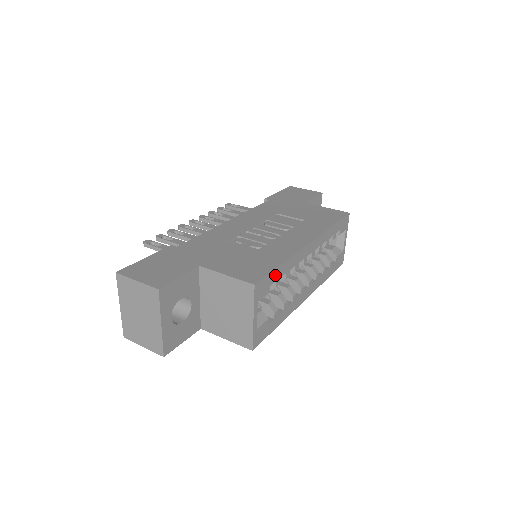
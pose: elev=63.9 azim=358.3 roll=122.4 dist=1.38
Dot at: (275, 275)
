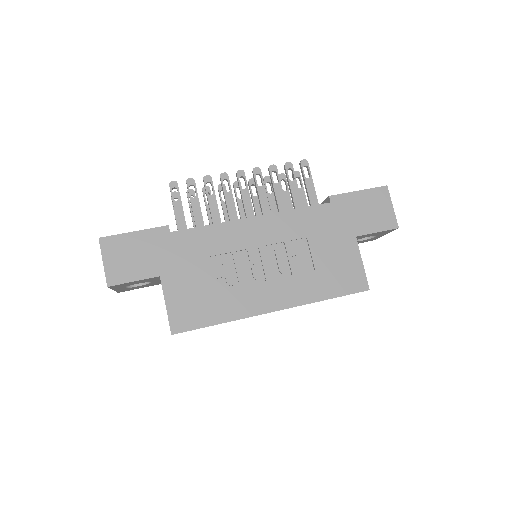
Dot at: occluded
